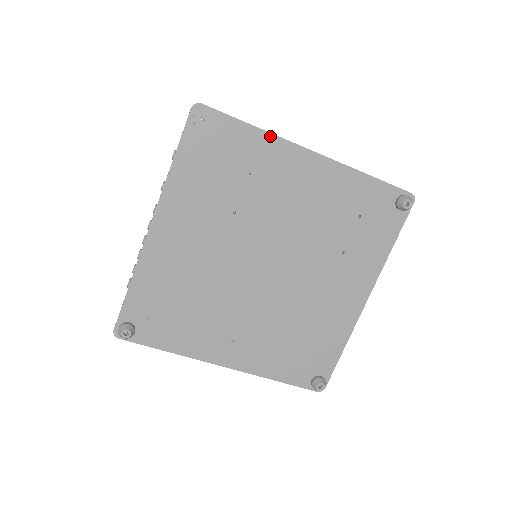
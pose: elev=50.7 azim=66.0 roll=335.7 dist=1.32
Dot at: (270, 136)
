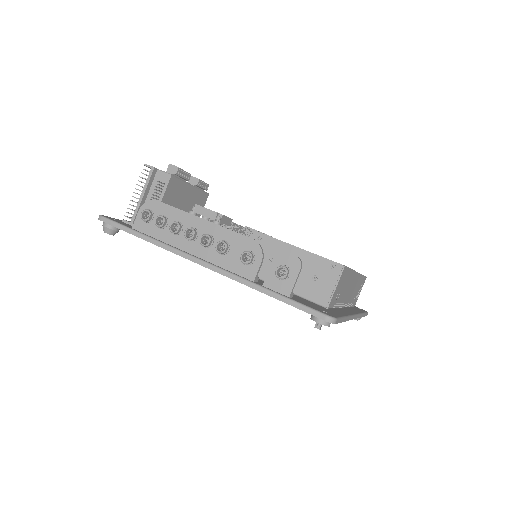
Dot at: occluded
